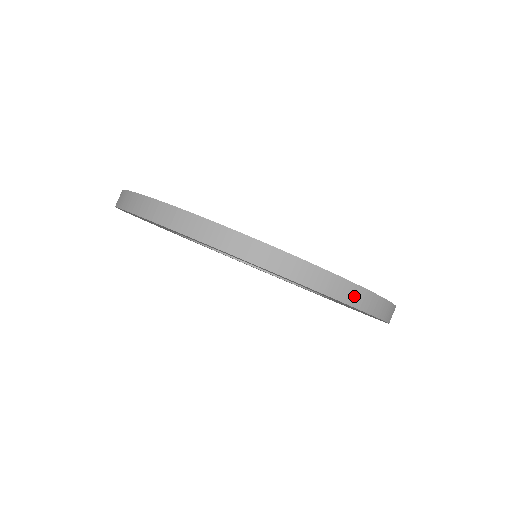
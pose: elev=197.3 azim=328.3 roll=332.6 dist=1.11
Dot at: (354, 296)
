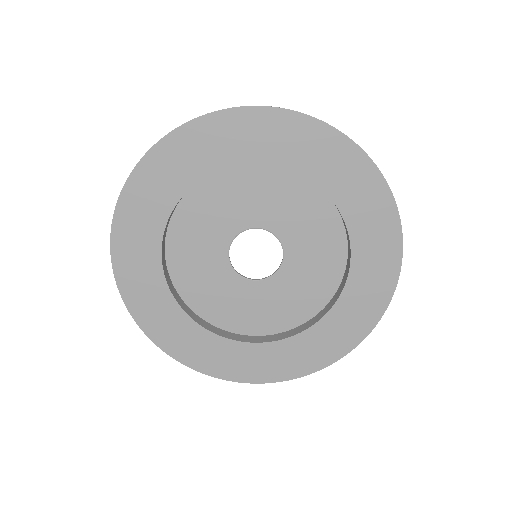
Dot at: occluded
